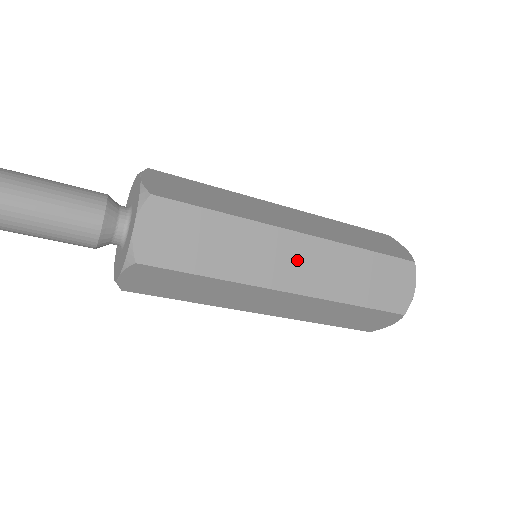
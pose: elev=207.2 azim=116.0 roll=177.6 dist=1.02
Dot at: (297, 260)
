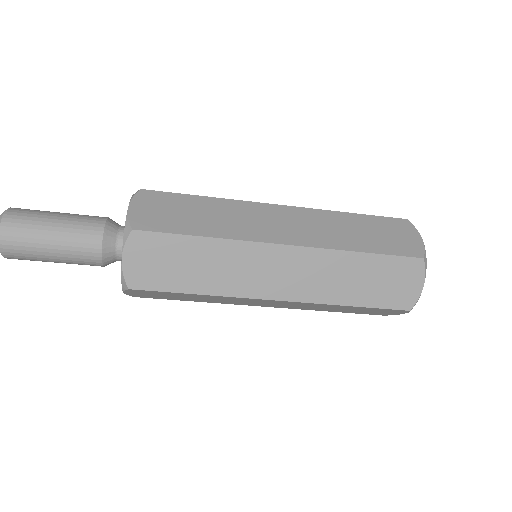
Dot at: (285, 222)
